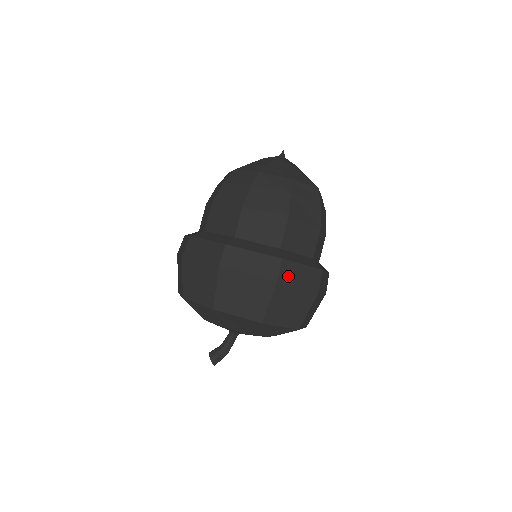
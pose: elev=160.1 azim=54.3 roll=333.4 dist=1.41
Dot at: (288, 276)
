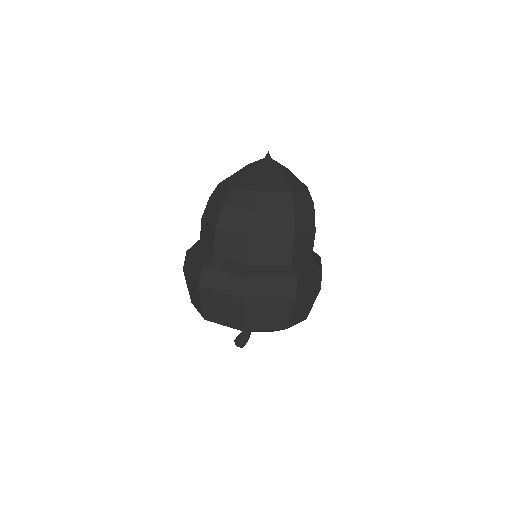
Dot at: (209, 282)
